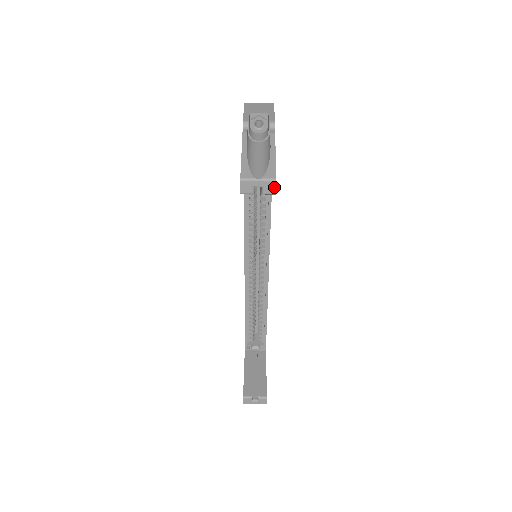
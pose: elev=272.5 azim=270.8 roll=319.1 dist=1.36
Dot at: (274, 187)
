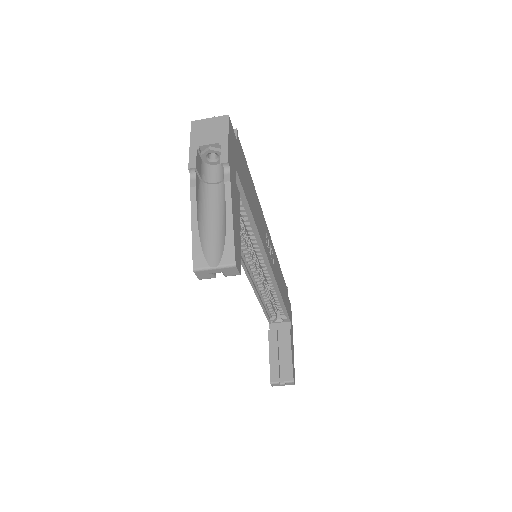
Dot at: (236, 271)
